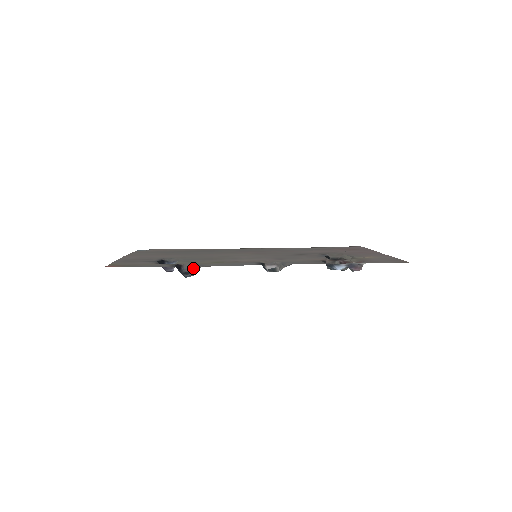
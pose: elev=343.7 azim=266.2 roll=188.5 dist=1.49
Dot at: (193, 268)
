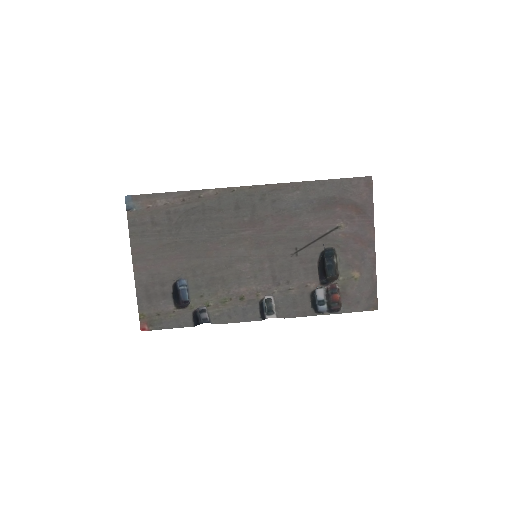
Dot at: (206, 307)
